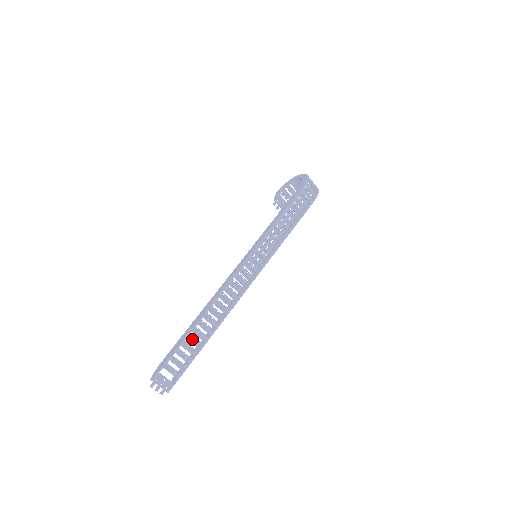
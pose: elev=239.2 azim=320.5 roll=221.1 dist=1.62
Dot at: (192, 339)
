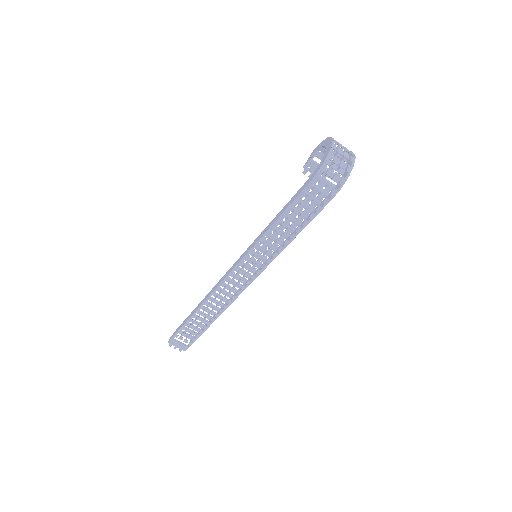
Dot at: (194, 322)
